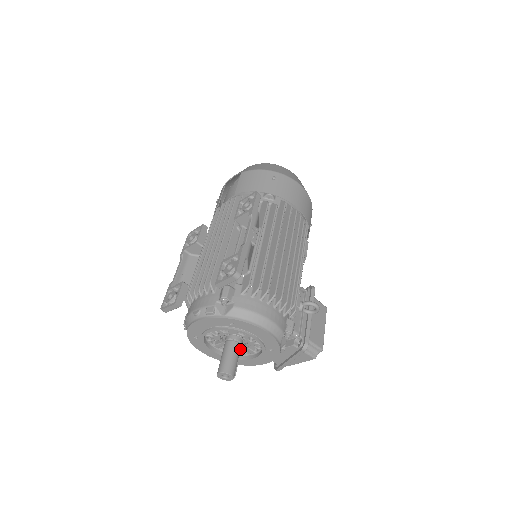
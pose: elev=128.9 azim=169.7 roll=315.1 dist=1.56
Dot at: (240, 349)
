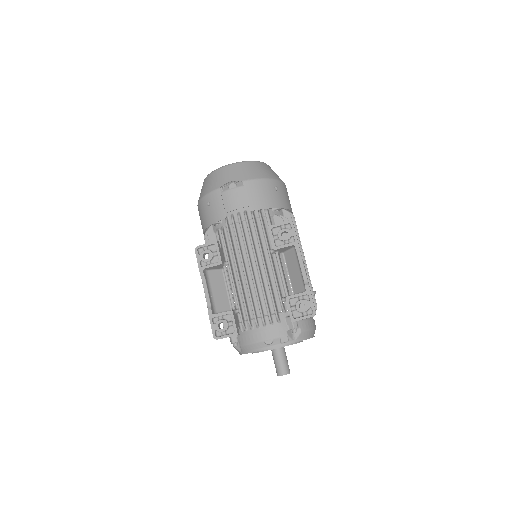
Dot at: occluded
